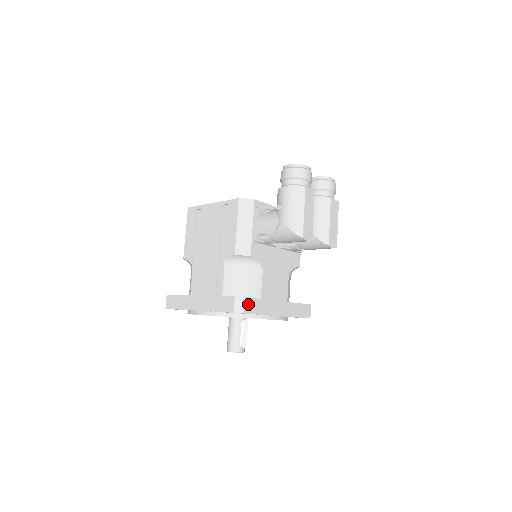
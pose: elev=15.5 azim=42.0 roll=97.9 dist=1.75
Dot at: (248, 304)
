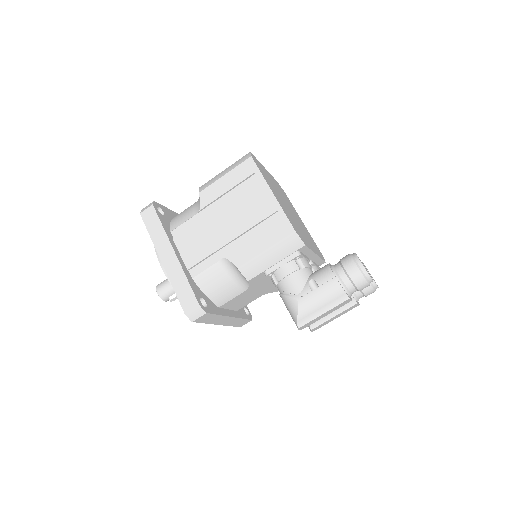
Dot at: (203, 317)
